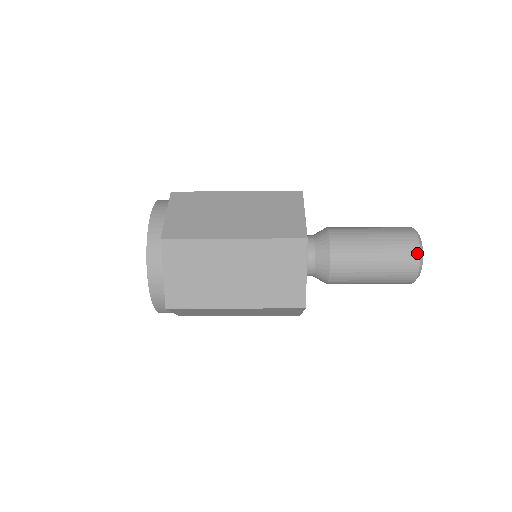
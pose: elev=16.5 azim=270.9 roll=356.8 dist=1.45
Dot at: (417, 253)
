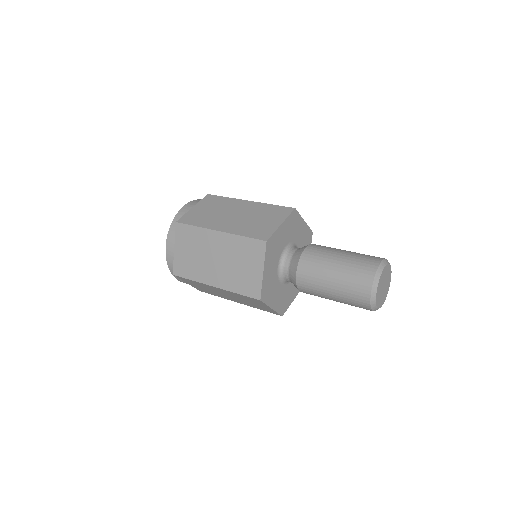
Dot at: (371, 279)
